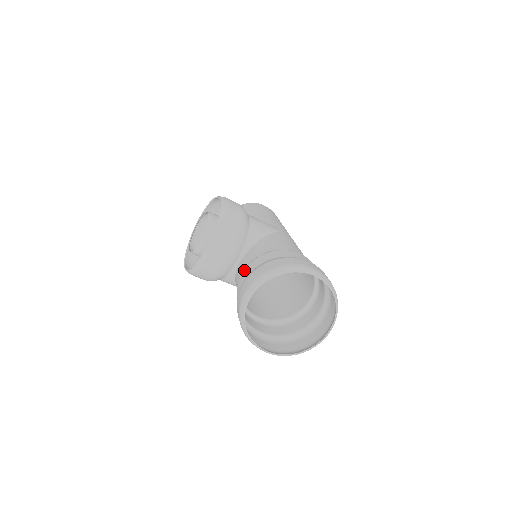
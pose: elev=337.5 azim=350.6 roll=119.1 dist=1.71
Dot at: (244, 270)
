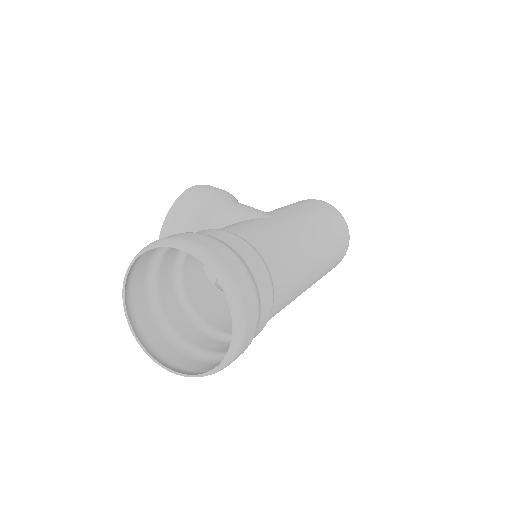
Dot at: (171, 261)
